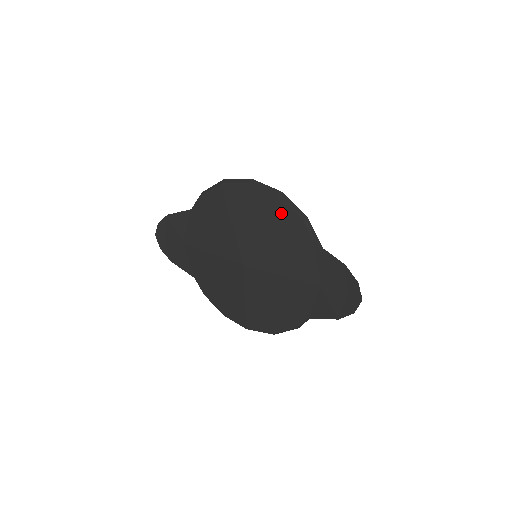
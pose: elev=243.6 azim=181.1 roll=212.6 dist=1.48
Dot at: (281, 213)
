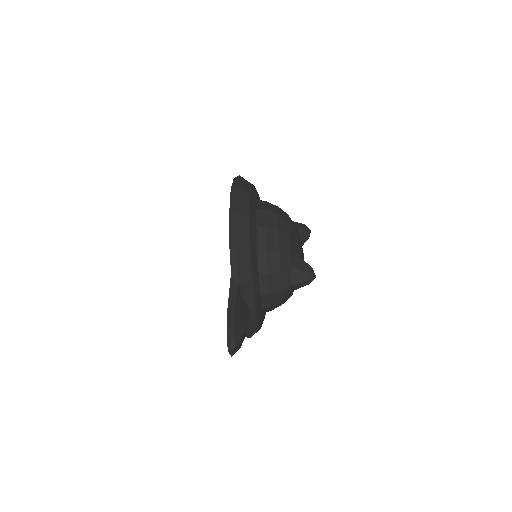
Dot at: occluded
